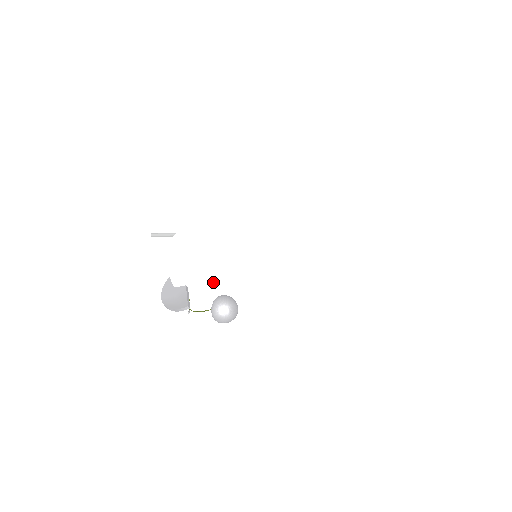
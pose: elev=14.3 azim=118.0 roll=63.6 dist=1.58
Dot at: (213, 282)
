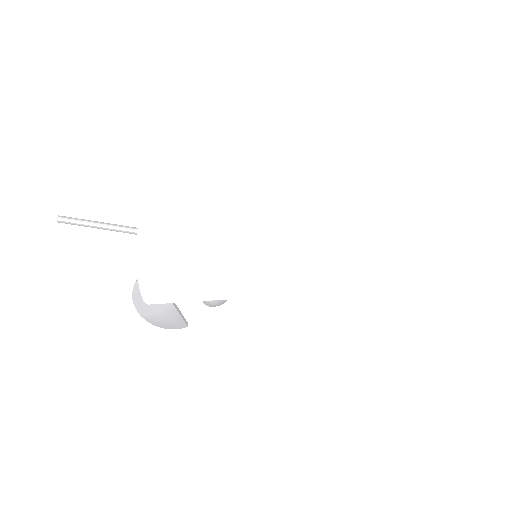
Dot at: occluded
